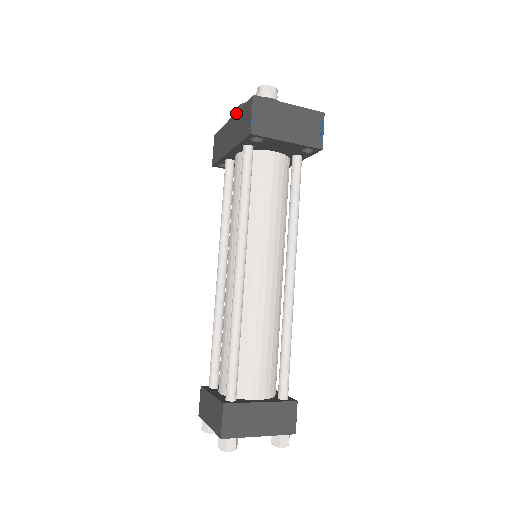
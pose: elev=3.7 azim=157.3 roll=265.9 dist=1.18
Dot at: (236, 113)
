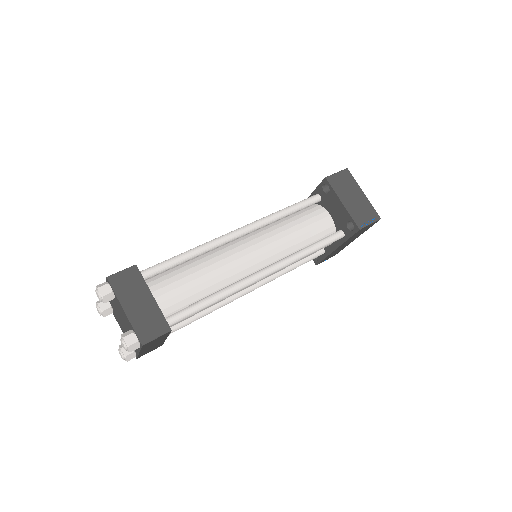
Dot at: occluded
